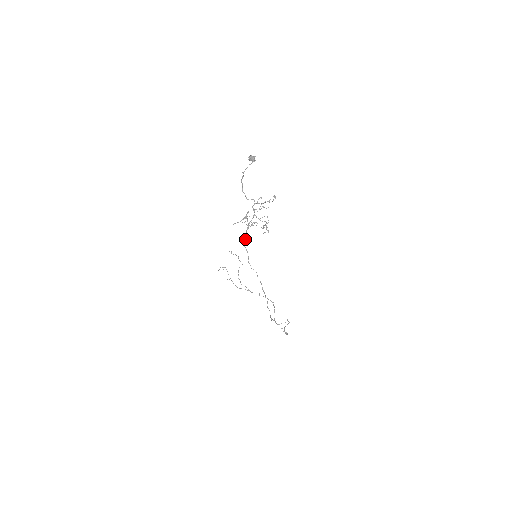
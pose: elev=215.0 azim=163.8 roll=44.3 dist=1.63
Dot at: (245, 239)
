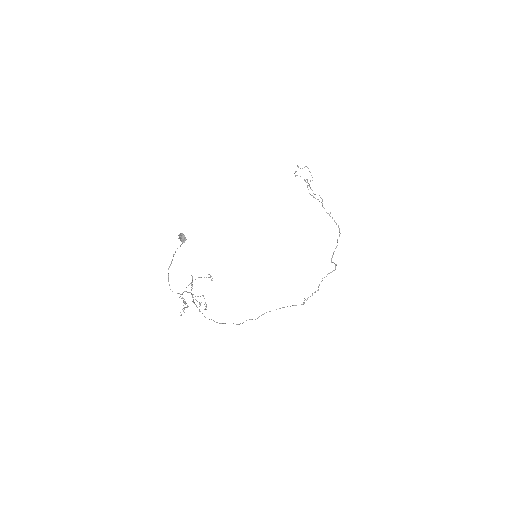
Dot at: (193, 301)
